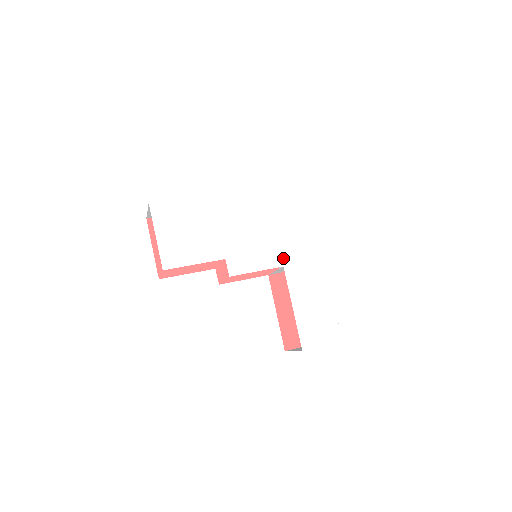
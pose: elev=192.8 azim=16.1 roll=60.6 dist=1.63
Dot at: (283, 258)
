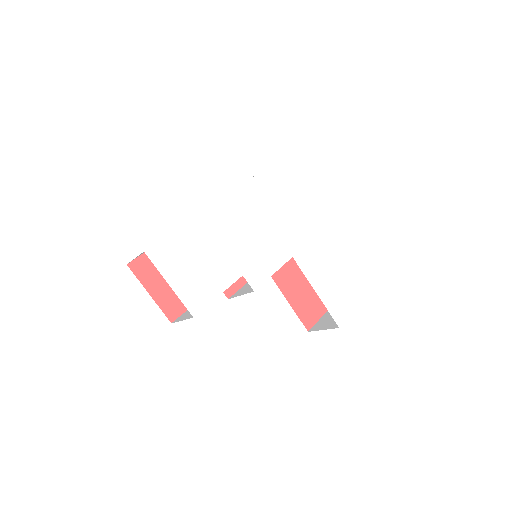
Dot at: (289, 249)
